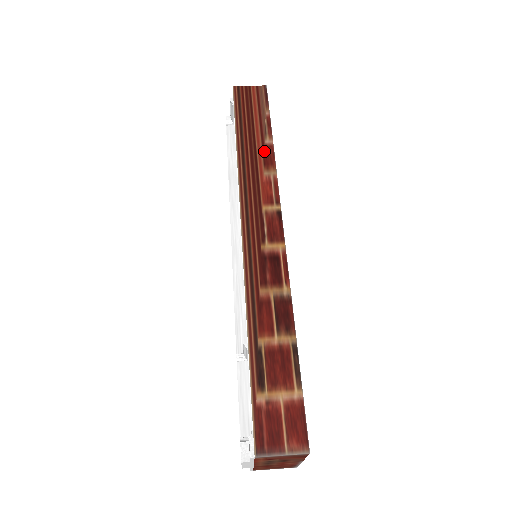
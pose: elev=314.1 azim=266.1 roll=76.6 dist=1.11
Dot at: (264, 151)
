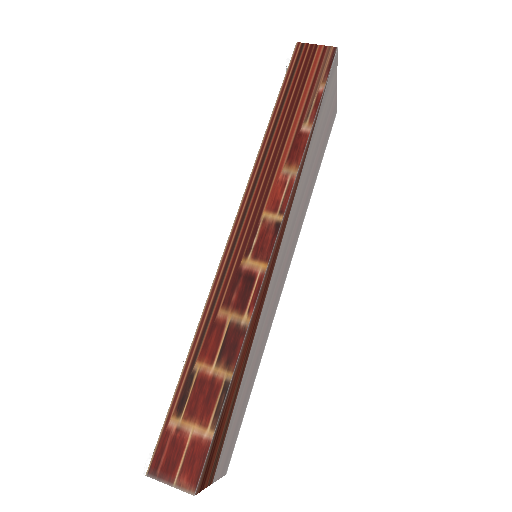
Dot at: (295, 140)
